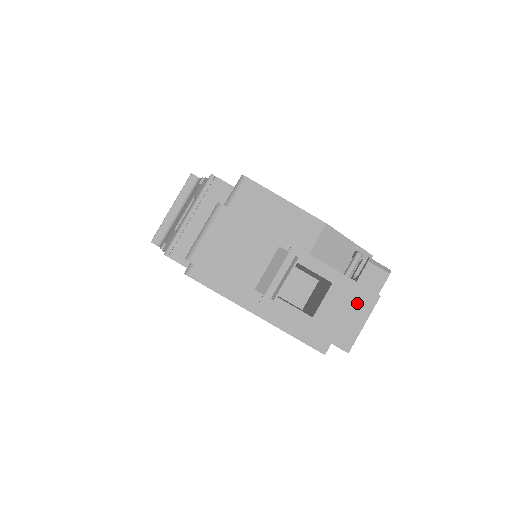
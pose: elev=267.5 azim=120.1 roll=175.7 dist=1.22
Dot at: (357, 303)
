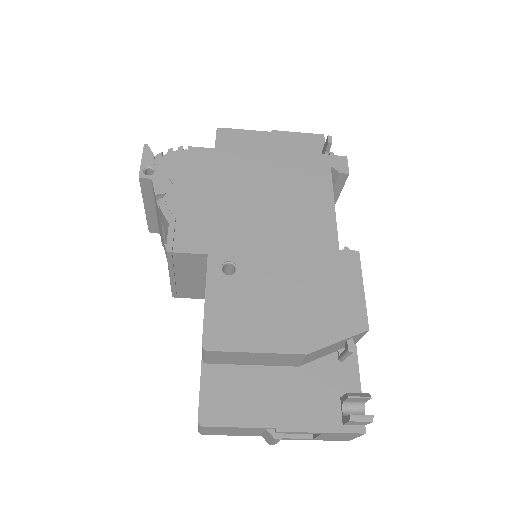
Dot at: (346, 436)
